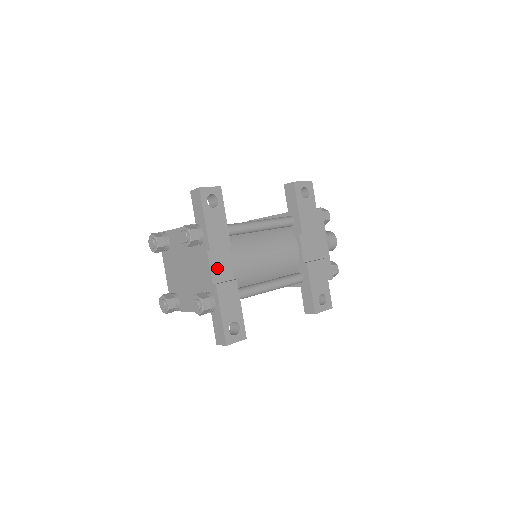
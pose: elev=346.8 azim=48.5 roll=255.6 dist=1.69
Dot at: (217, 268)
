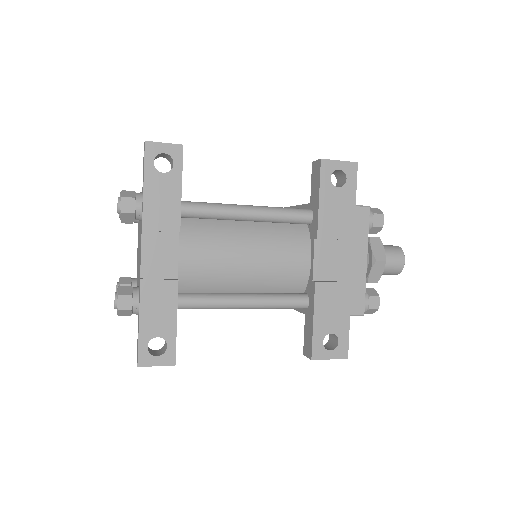
Dot at: (153, 258)
